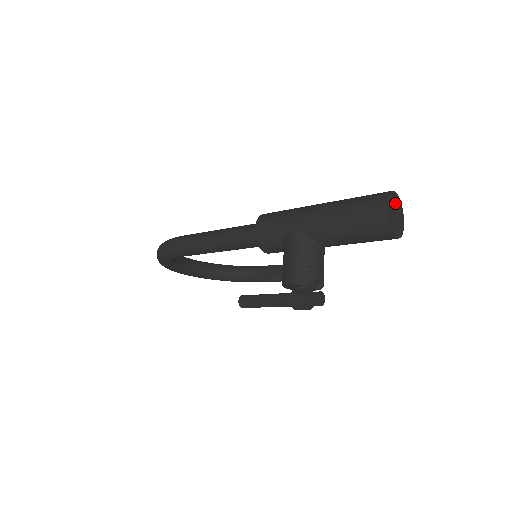
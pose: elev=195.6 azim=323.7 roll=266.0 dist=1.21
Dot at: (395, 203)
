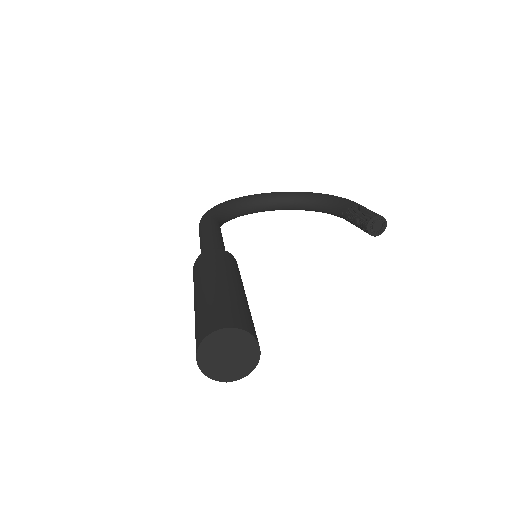
Dot at: (225, 342)
